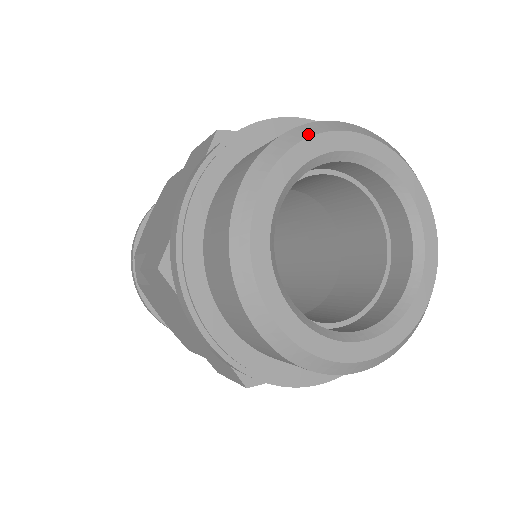
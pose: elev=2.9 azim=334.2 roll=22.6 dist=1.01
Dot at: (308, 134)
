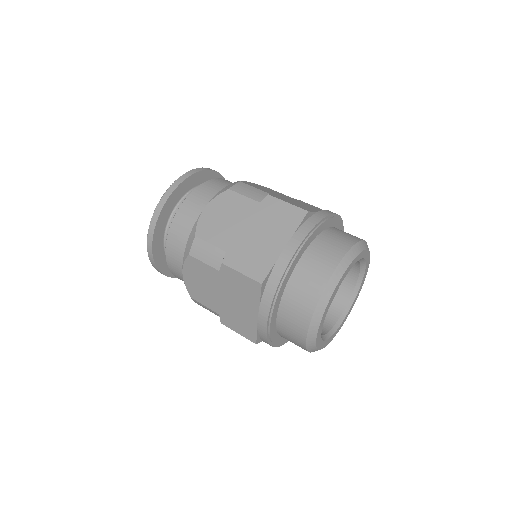
Dot at: (329, 296)
